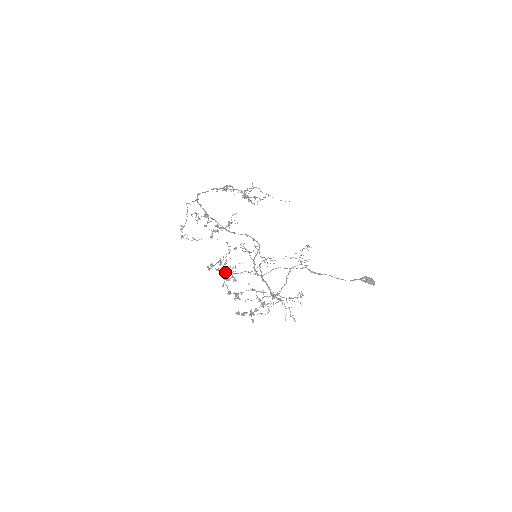
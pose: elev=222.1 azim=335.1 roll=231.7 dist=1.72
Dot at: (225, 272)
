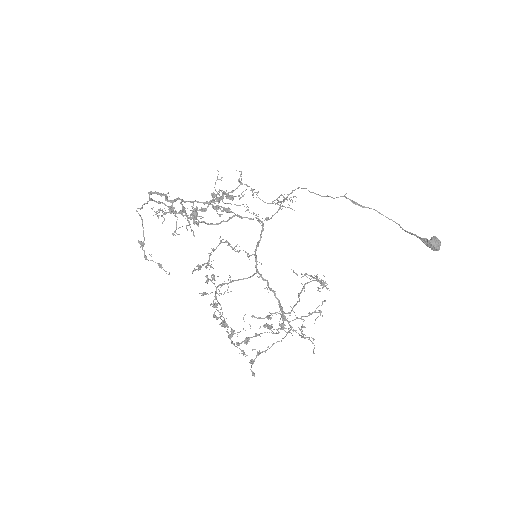
Dot at: occluded
